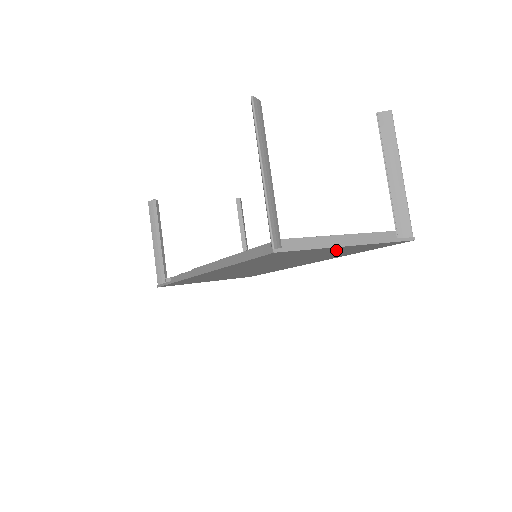
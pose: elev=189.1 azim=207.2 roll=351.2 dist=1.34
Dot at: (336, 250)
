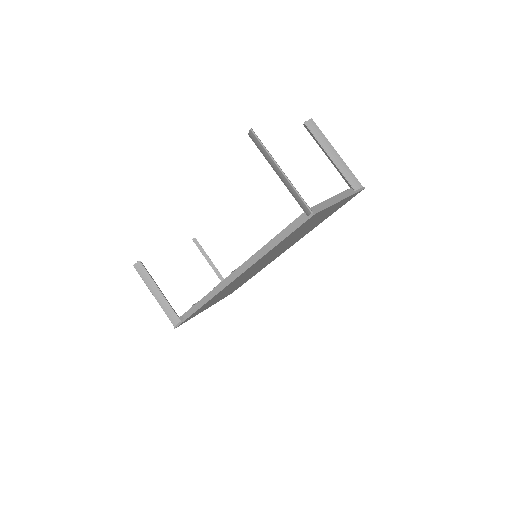
Dot at: (329, 211)
